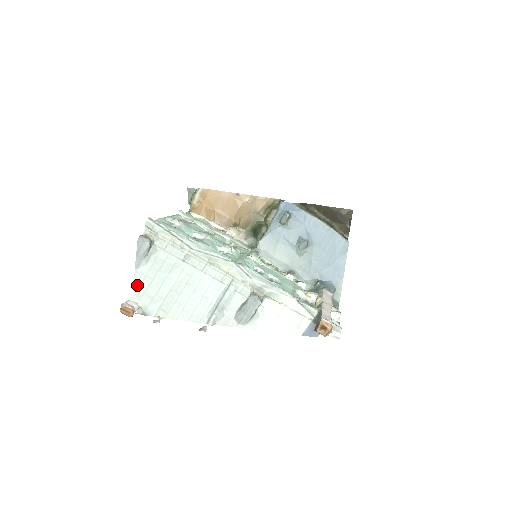
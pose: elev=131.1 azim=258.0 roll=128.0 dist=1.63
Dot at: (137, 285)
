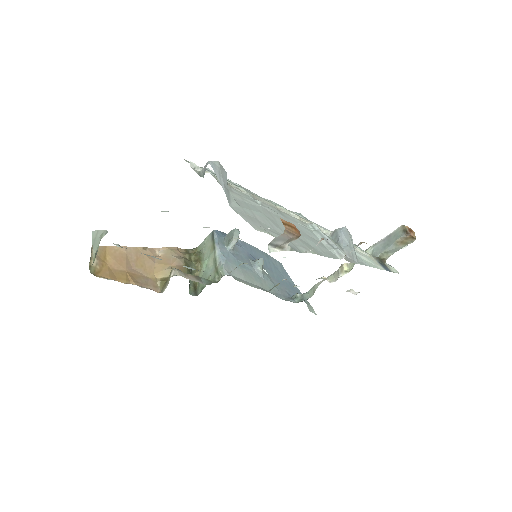
Dot at: (249, 220)
